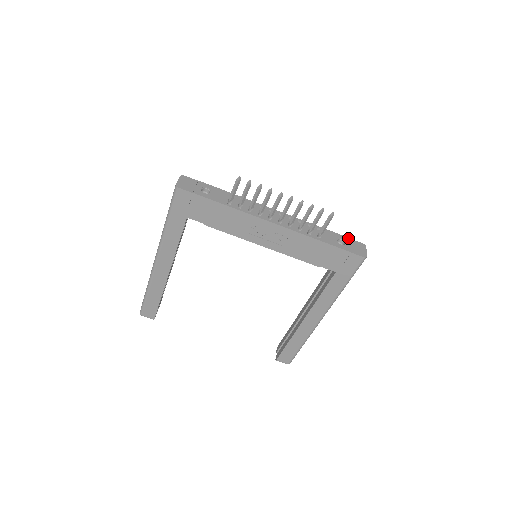
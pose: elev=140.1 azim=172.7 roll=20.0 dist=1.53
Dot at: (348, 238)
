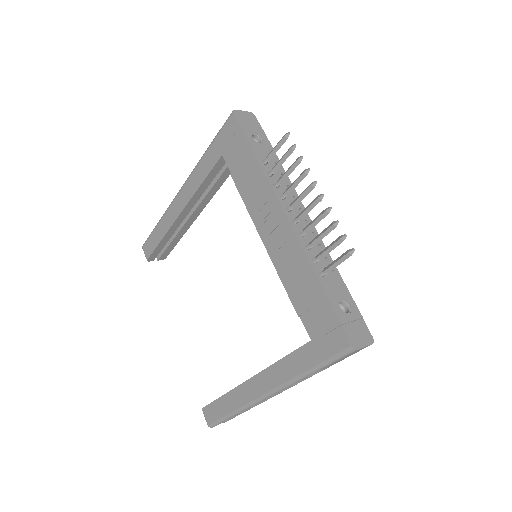
Dot at: (360, 314)
